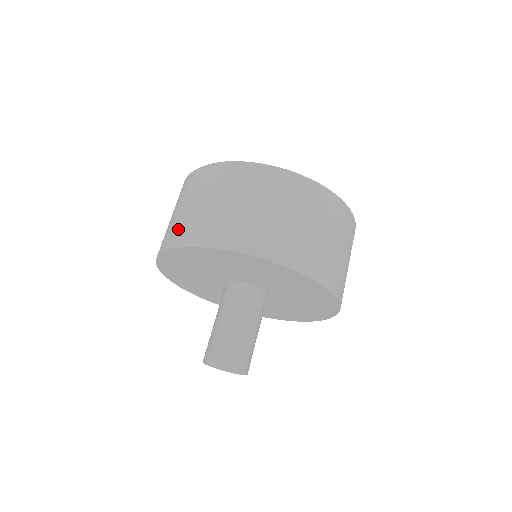
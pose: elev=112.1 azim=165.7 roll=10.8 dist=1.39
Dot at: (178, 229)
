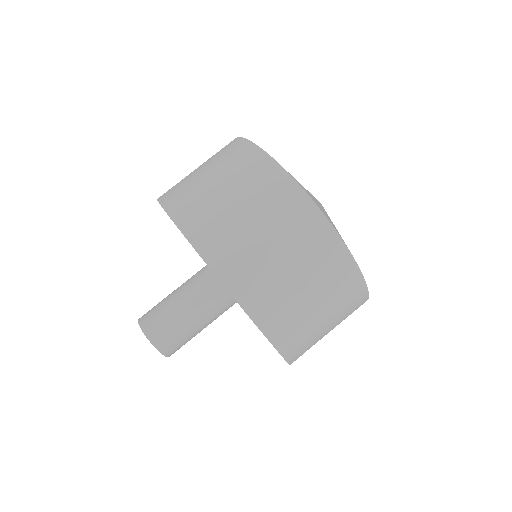
Dot at: (176, 185)
